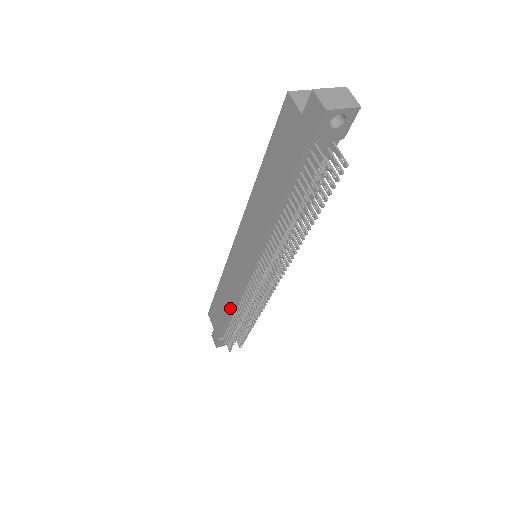
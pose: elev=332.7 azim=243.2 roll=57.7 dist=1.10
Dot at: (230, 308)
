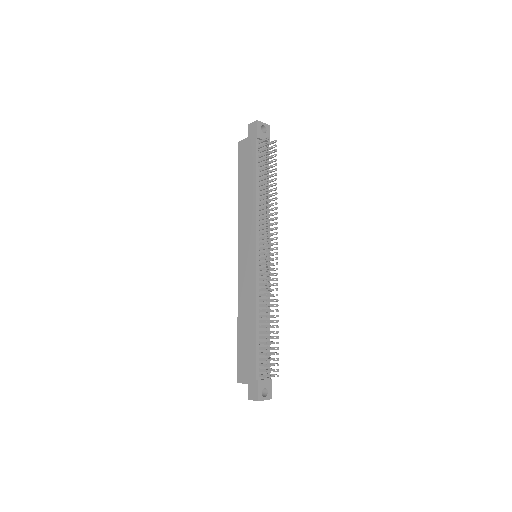
Dot at: (254, 318)
